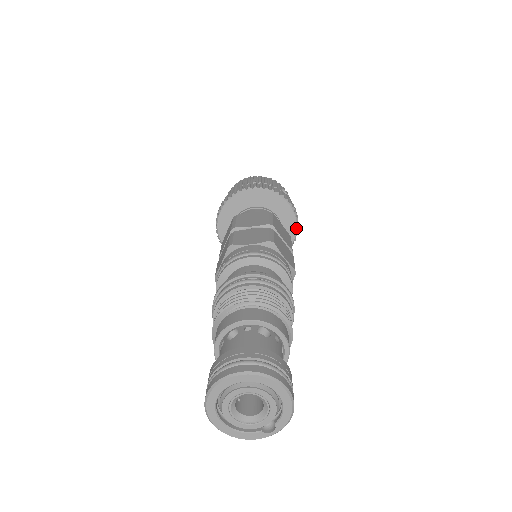
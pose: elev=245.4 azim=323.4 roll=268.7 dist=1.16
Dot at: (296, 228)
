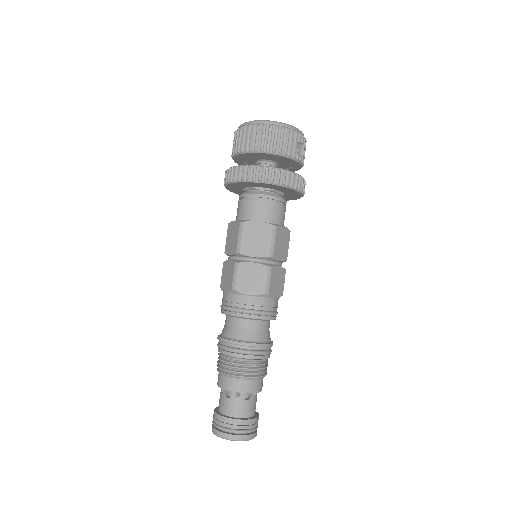
Dot at: occluded
